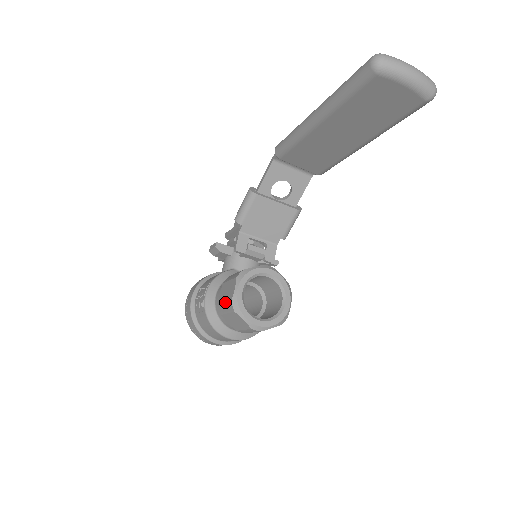
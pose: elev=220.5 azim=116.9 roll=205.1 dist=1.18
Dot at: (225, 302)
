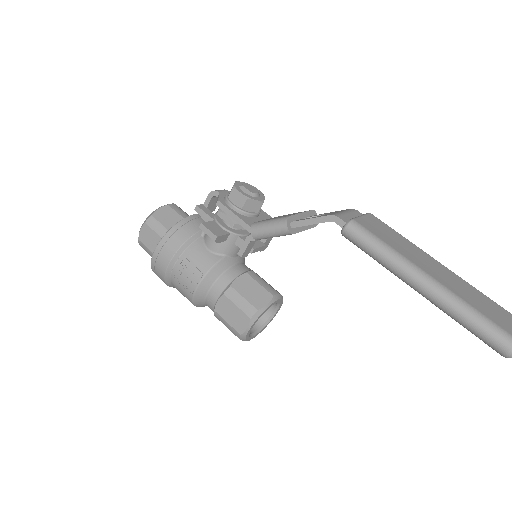
Dot at: (229, 324)
